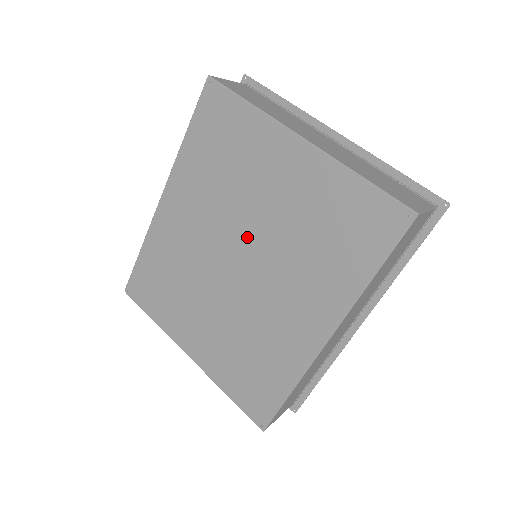
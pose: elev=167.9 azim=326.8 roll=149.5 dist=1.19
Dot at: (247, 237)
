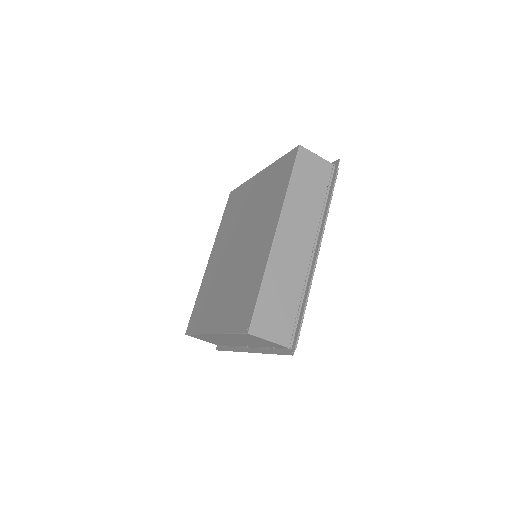
Dot at: (241, 231)
